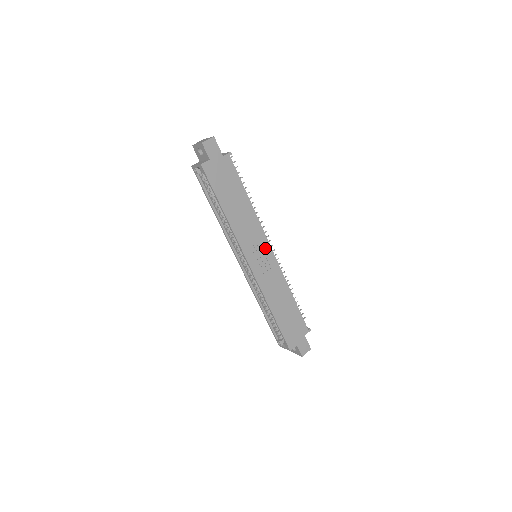
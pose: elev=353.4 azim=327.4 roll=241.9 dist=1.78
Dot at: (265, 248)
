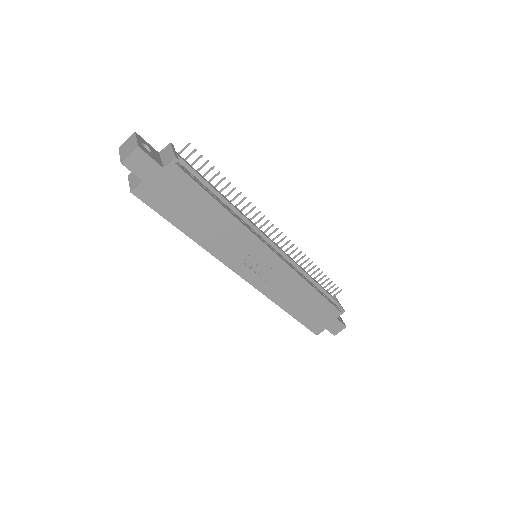
Dot at: (263, 254)
